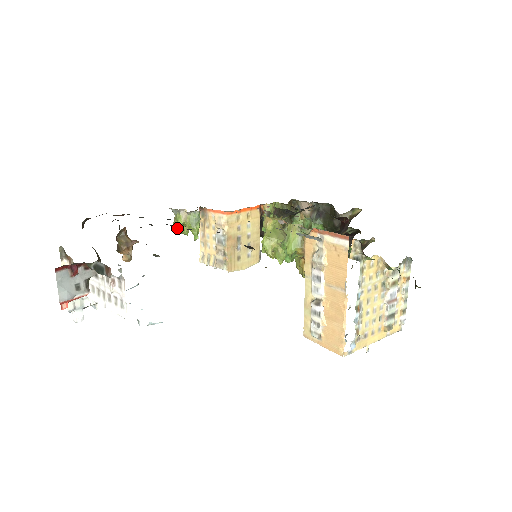
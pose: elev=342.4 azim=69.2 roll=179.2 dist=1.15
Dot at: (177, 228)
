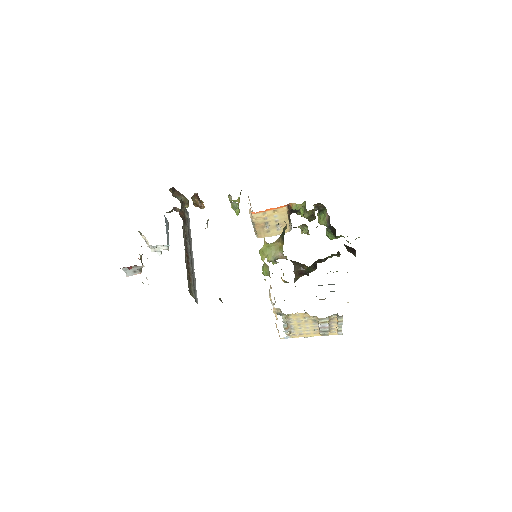
Dot at: occluded
